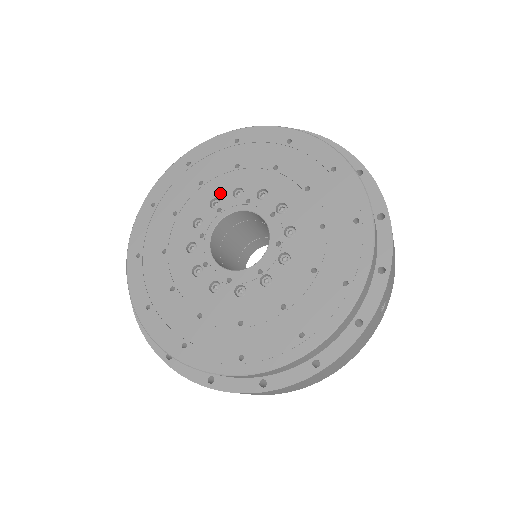
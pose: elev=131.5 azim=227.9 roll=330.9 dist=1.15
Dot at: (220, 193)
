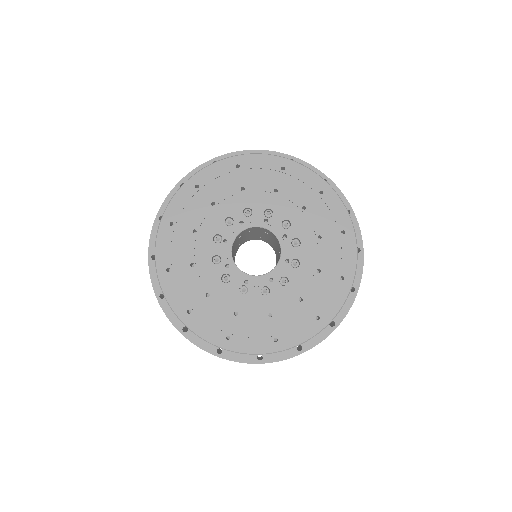
Dot at: (216, 230)
